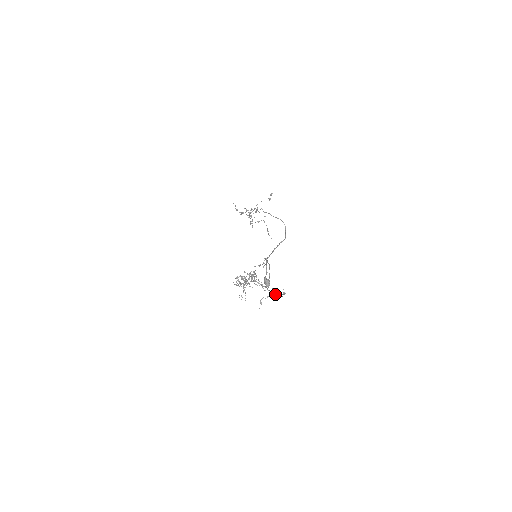
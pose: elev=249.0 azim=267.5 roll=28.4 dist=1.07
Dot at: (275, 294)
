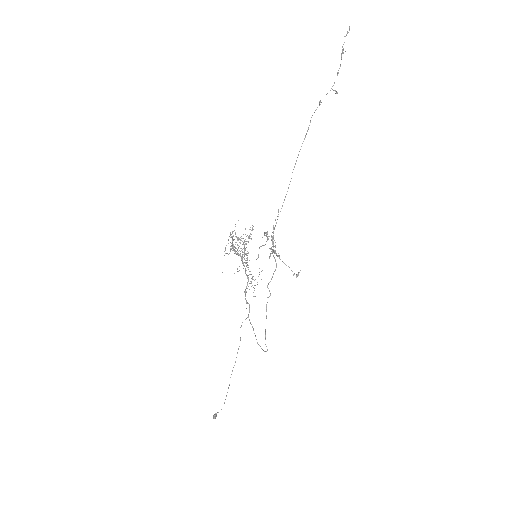
Dot at: (252, 277)
